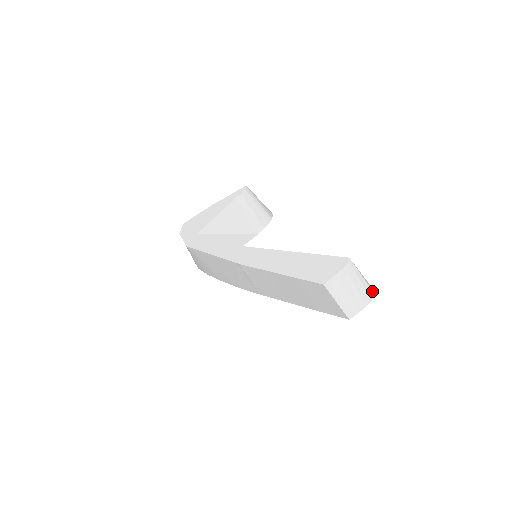
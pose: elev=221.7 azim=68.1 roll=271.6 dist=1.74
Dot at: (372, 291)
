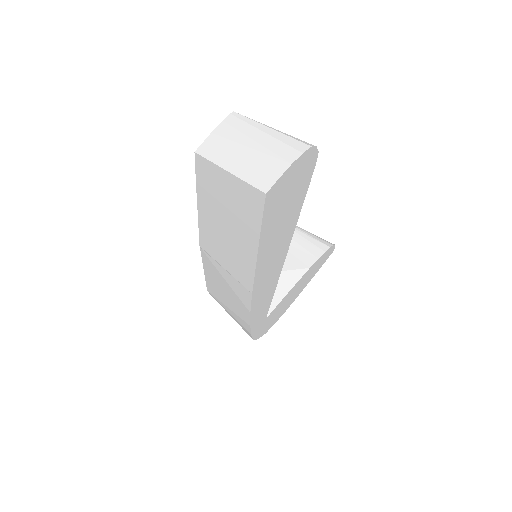
Dot at: (302, 143)
